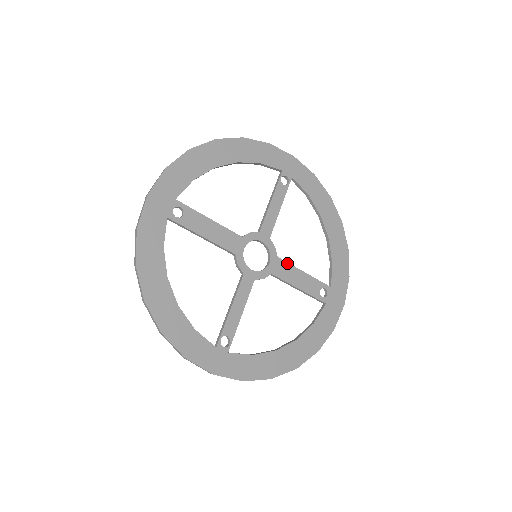
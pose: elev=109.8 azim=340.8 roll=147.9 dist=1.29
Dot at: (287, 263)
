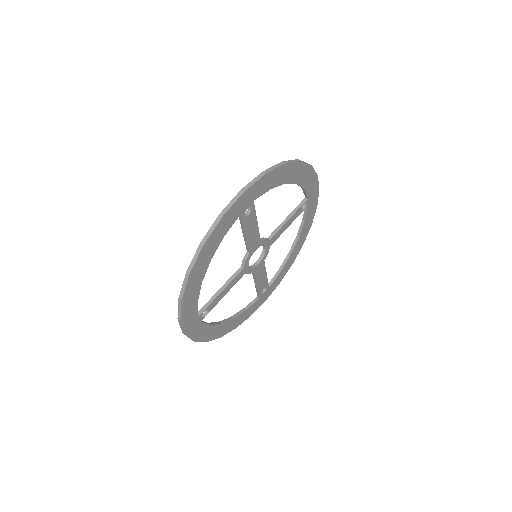
Dot at: occluded
